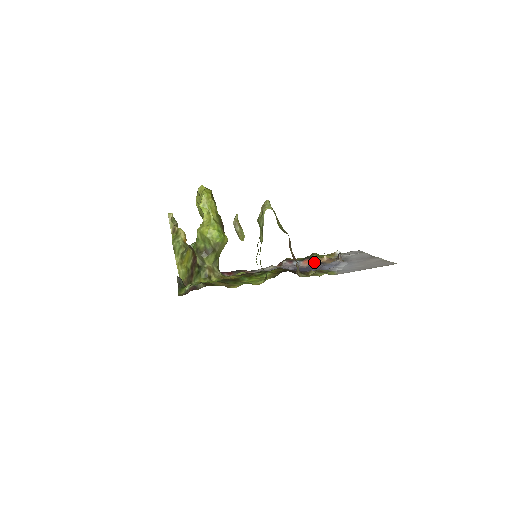
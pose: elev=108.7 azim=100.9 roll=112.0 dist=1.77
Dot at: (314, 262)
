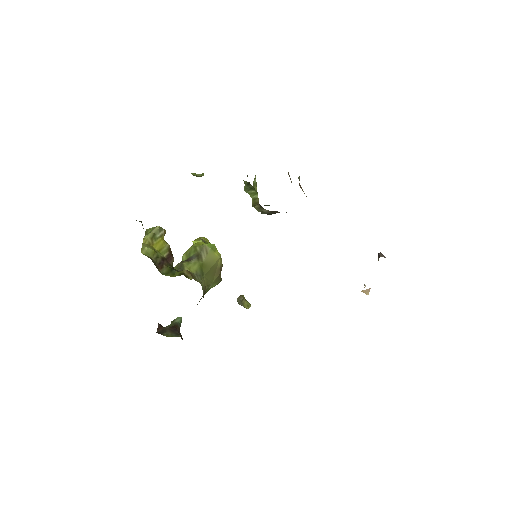
Dot at: occluded
